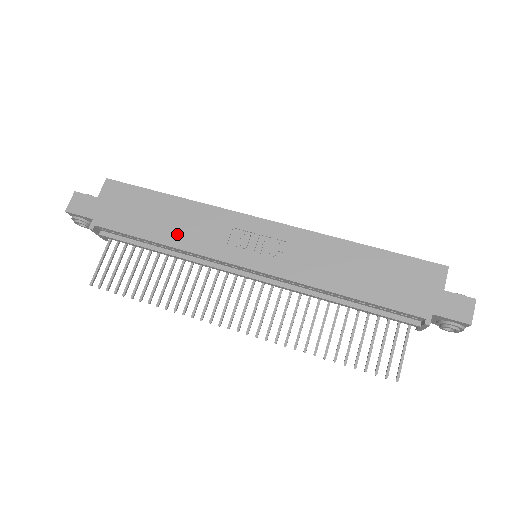
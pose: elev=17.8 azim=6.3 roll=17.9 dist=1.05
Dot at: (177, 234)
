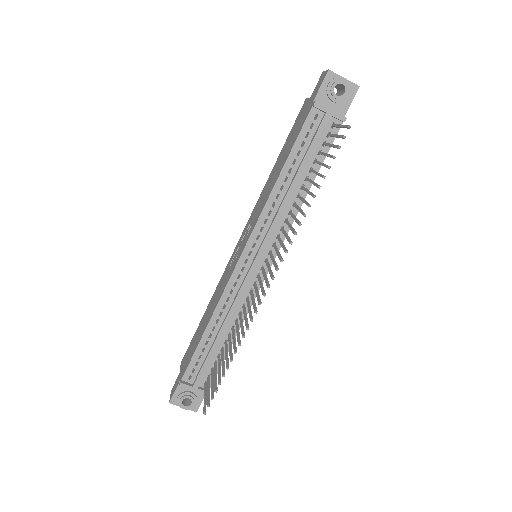
Dot at: (211, 311)
